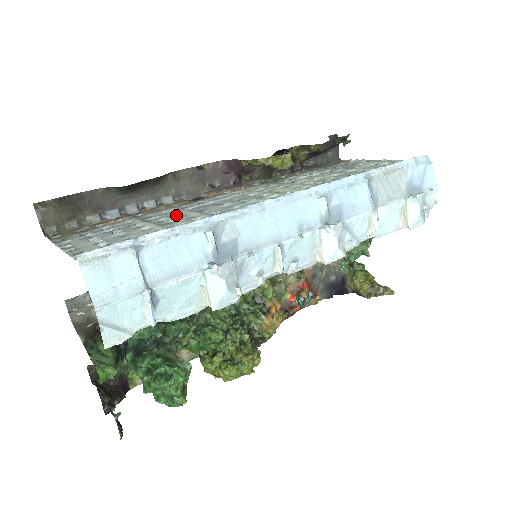
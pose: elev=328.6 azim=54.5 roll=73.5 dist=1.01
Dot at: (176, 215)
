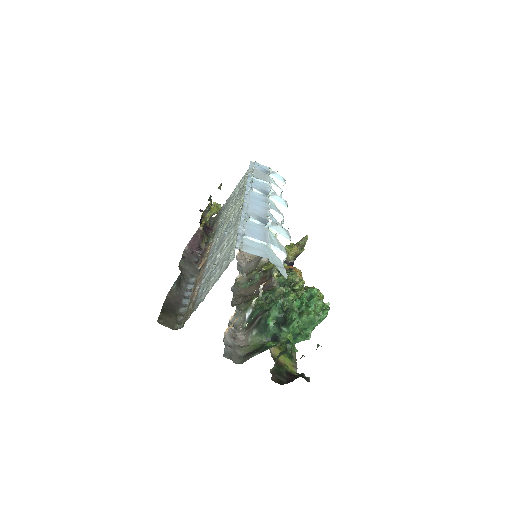
Dot at: occluded
